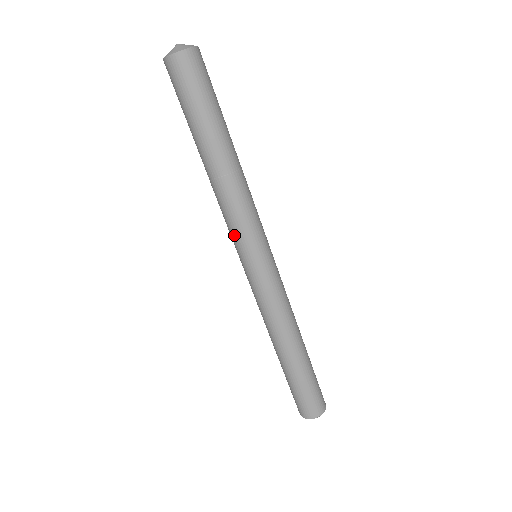
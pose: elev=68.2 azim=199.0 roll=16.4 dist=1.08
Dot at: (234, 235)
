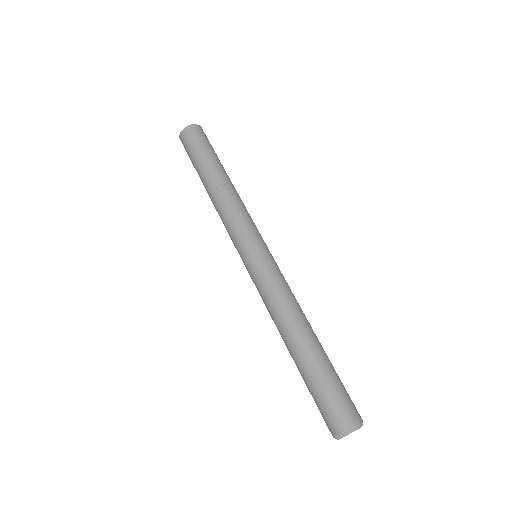
Dot at: occluded
